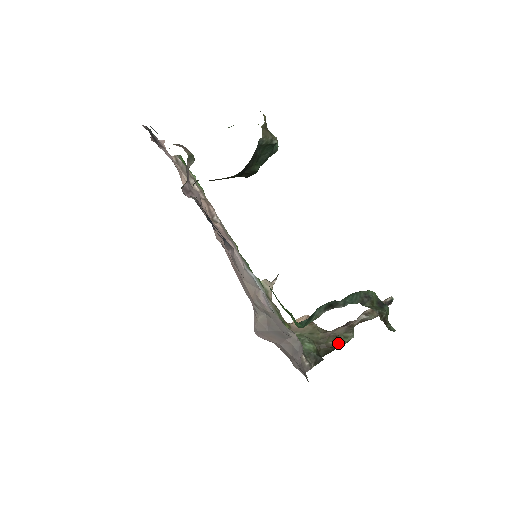
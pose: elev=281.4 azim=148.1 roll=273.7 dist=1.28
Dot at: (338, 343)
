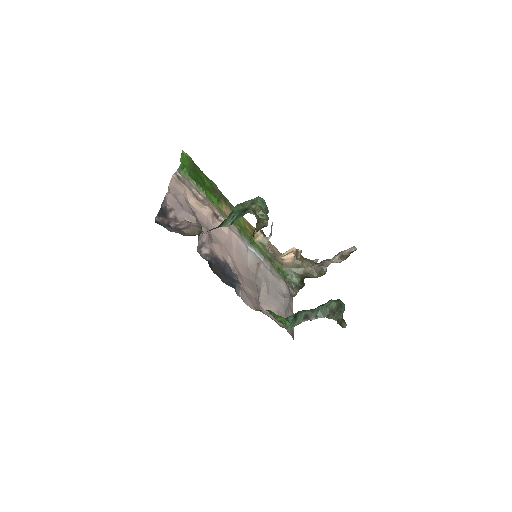
Dot at: occluded
